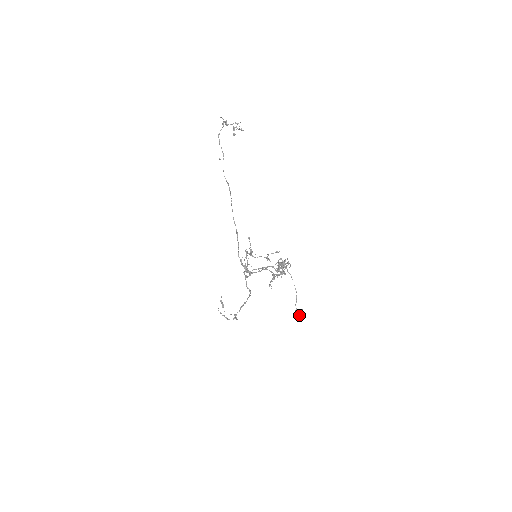
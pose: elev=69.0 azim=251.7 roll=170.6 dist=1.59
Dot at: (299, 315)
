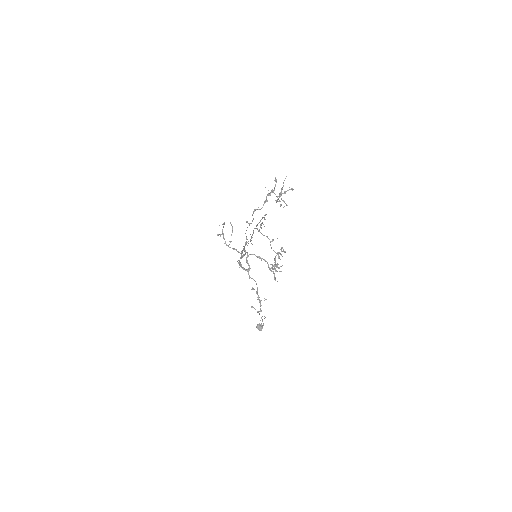
Dot at: occluded
